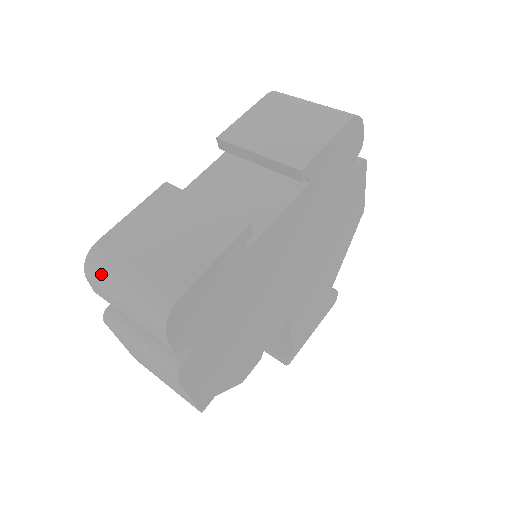
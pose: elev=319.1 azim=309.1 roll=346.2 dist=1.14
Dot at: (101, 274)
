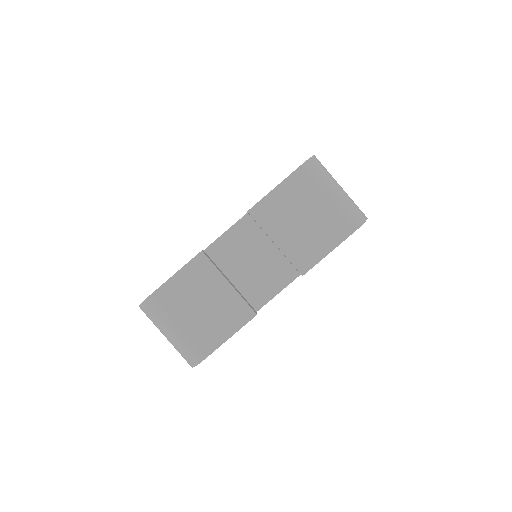
Dot at: (152, 319)
